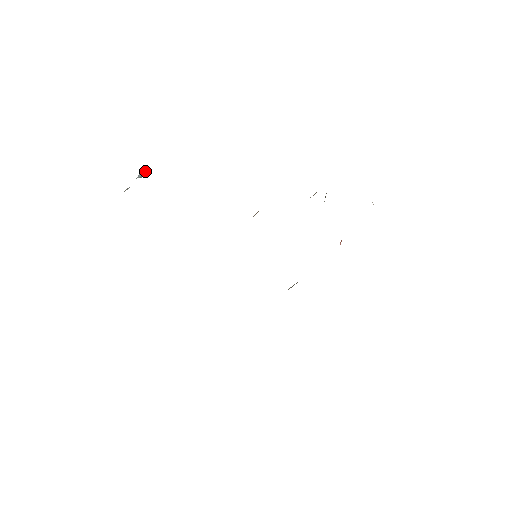
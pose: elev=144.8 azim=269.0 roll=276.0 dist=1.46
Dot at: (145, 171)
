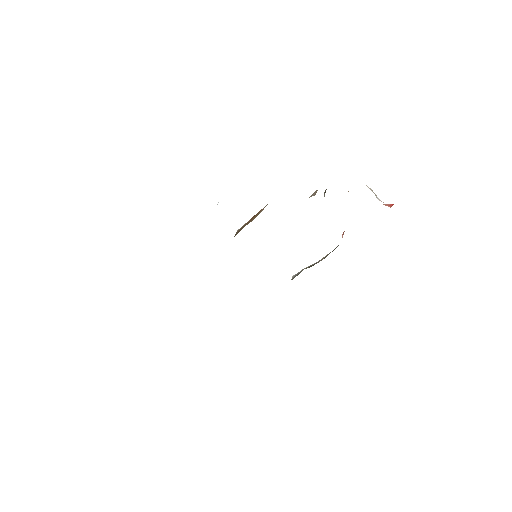
Dot at: occluded
